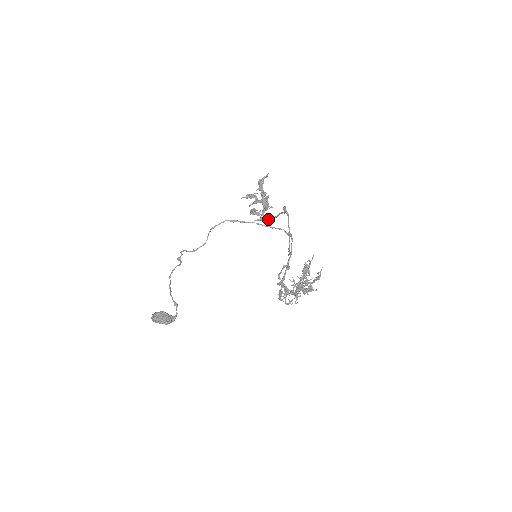
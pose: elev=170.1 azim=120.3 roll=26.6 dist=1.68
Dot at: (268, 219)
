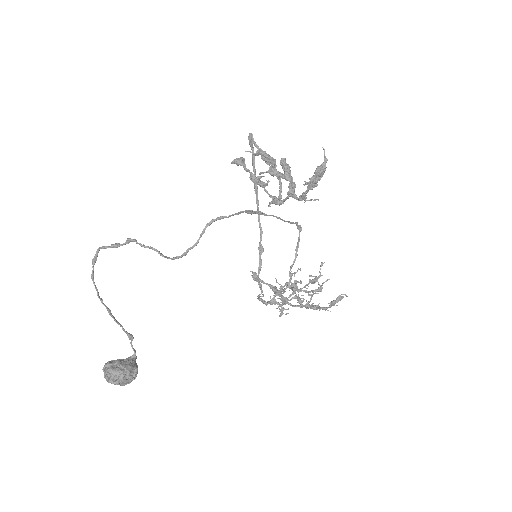
Dot at: (281, 202)
